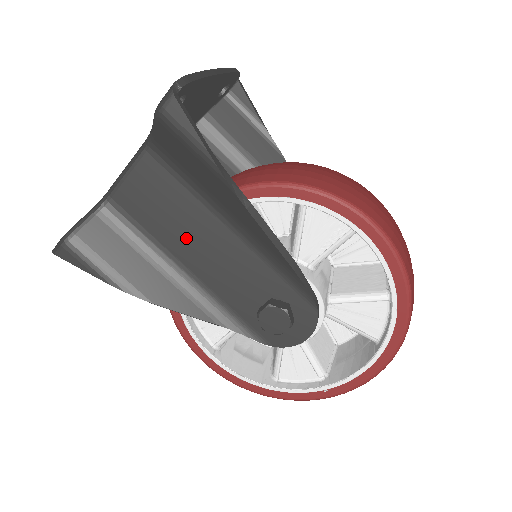
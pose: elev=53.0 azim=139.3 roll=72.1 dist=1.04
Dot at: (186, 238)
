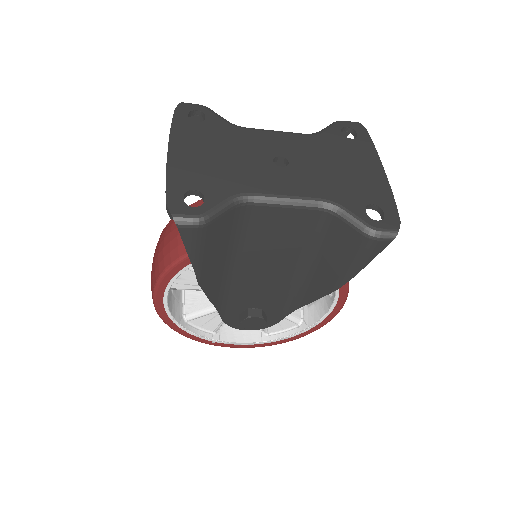
Dot at: (263, 258)
